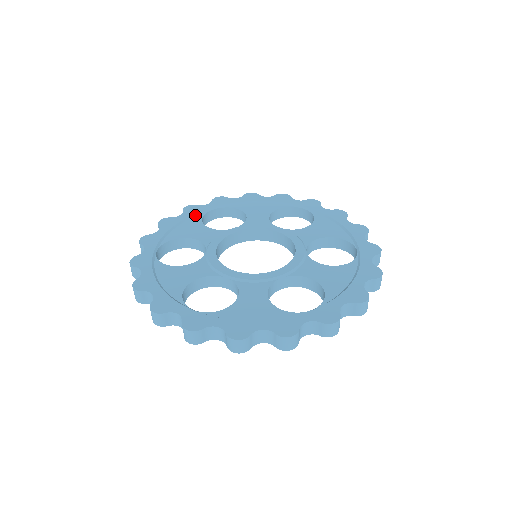
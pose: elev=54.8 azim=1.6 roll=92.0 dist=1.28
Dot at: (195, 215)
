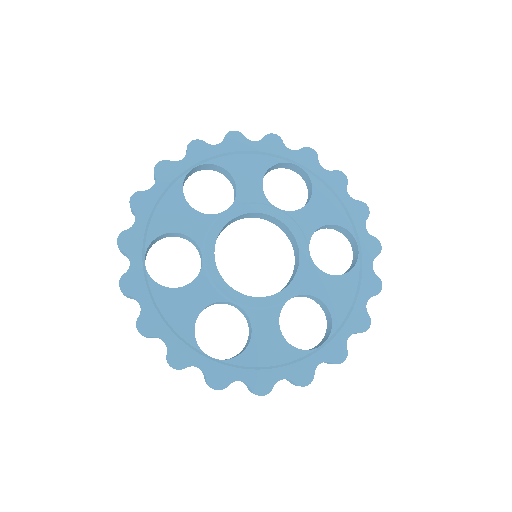
Dot at: (172, 183)
